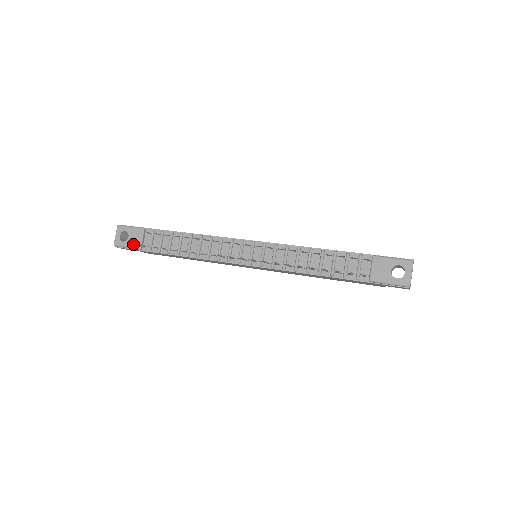
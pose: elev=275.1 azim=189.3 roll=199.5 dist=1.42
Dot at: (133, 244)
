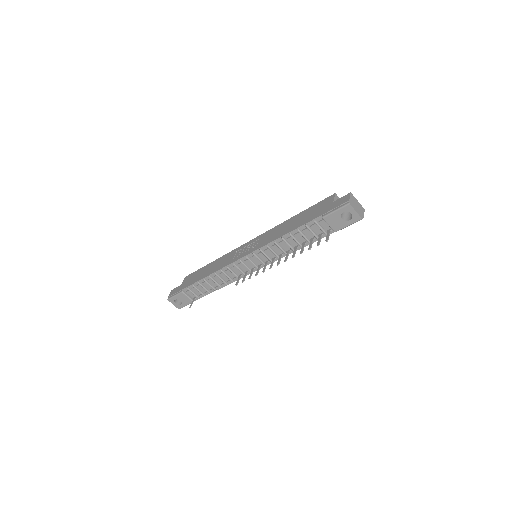
Dot at: (187, 303)
